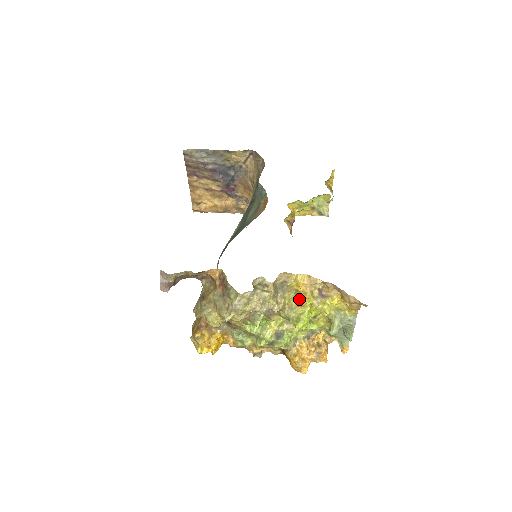
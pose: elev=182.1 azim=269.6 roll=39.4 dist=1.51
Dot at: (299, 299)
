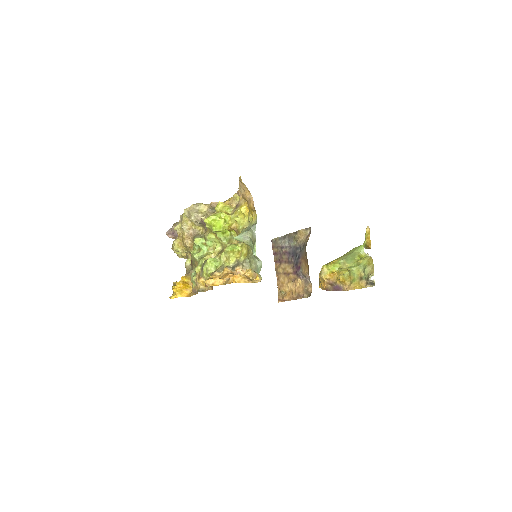
Dot at: (217, 205)
